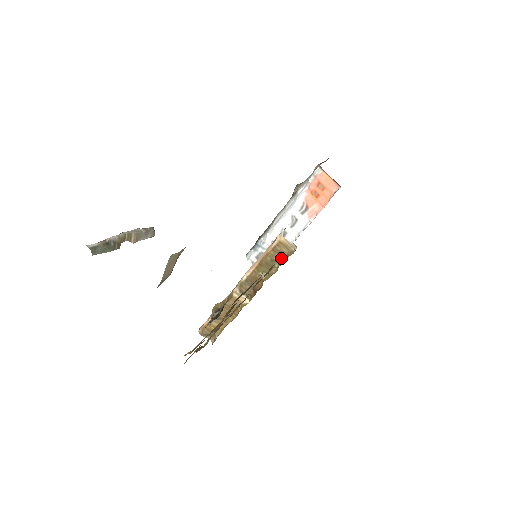
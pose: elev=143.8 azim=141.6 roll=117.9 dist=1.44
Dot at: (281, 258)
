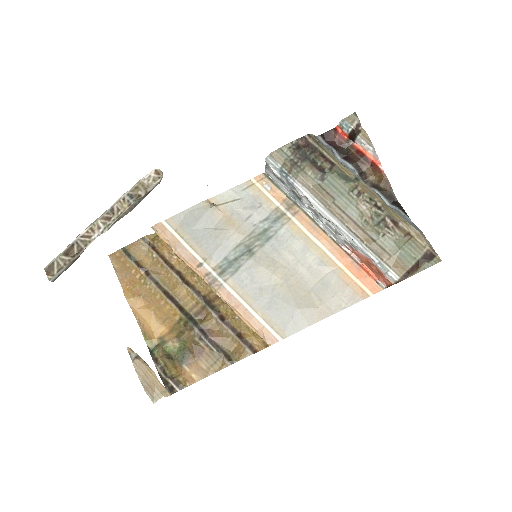
Dot at: occluded
